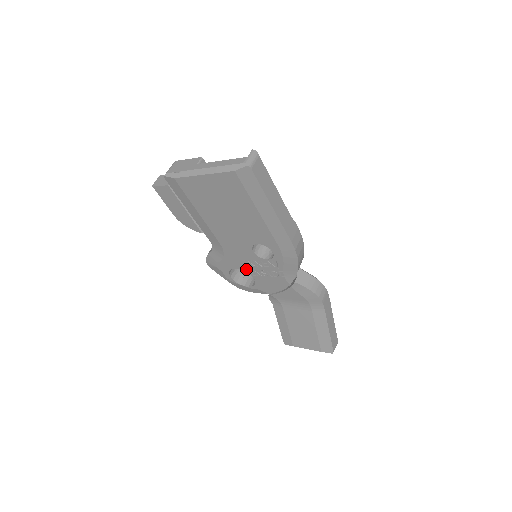
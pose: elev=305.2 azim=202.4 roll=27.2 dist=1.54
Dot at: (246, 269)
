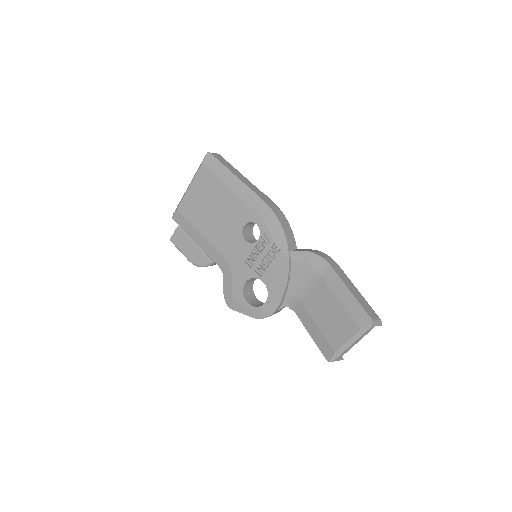
Dot at: (252, 274)
